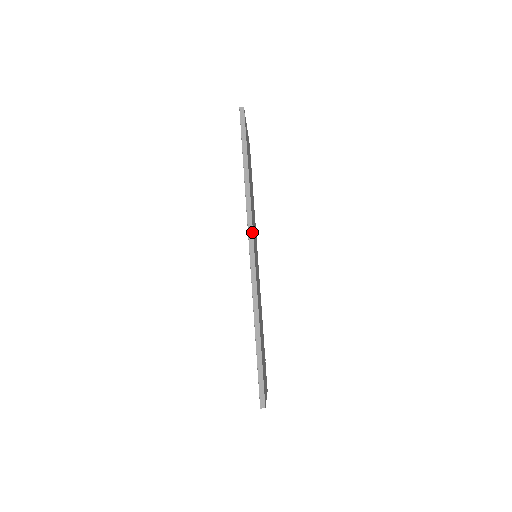
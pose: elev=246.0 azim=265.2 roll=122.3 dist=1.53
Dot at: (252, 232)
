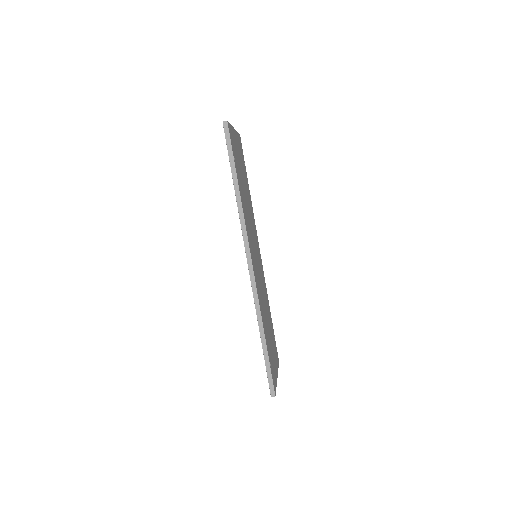
Dot at: (248, 247)
